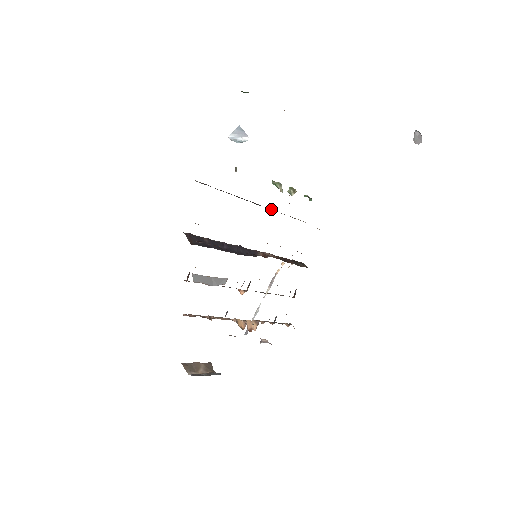
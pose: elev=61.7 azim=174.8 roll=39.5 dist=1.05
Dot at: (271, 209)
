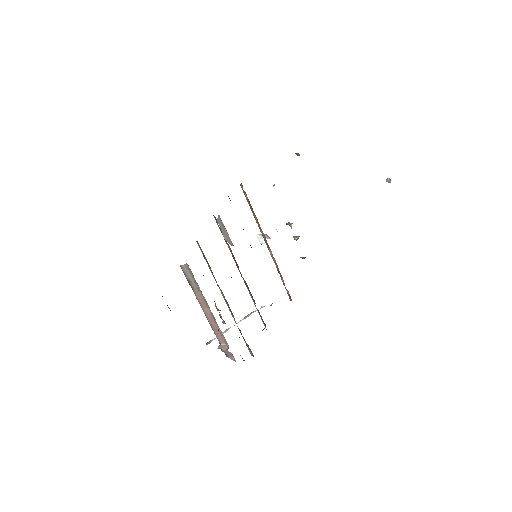
Dot at: occluded
